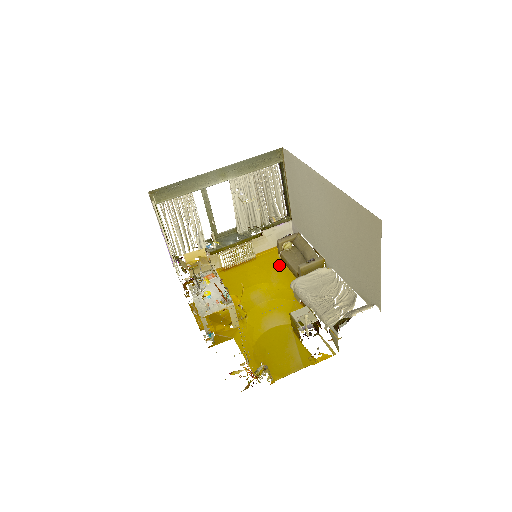
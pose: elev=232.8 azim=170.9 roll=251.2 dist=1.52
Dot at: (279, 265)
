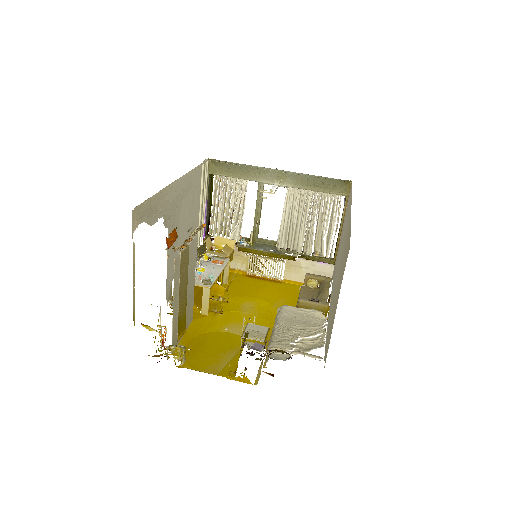
Dot at: (295, 298)
